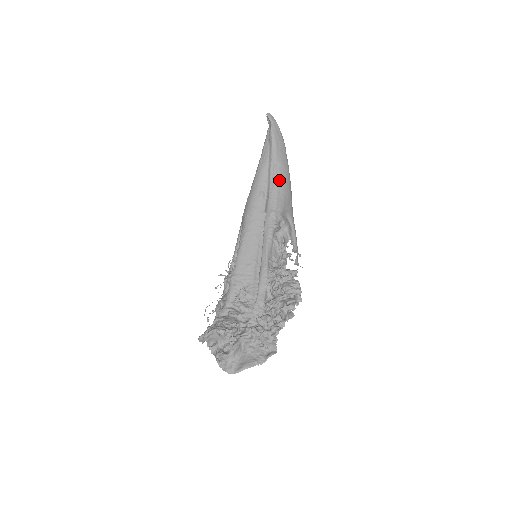
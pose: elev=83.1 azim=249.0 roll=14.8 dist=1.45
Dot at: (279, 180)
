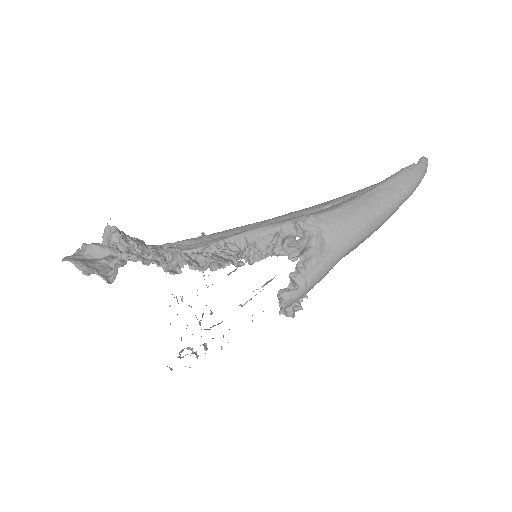
Dot at: (359, 202)
